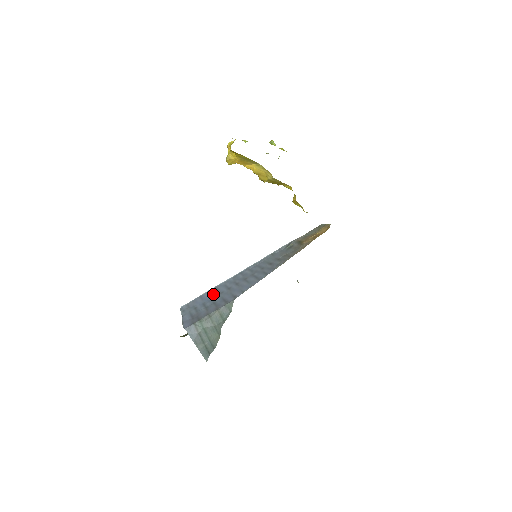
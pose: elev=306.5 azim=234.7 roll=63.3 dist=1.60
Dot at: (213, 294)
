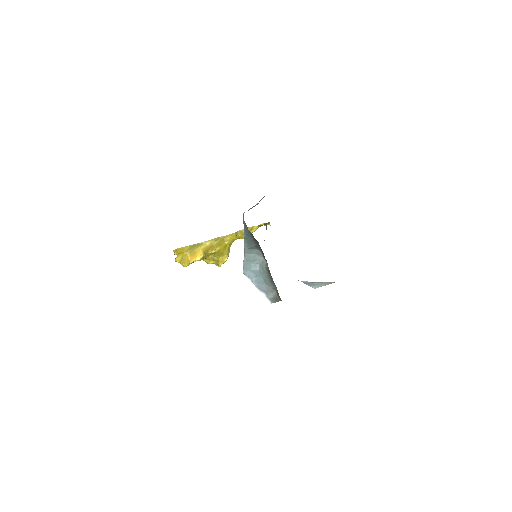
Dot at: occluded
